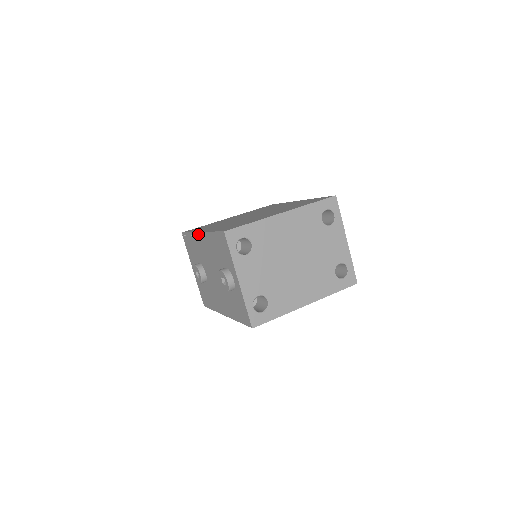
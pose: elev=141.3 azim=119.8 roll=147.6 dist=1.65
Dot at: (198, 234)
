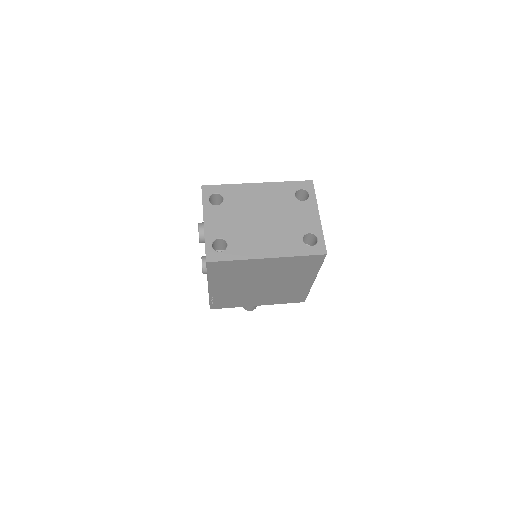
Dot at: occluded
